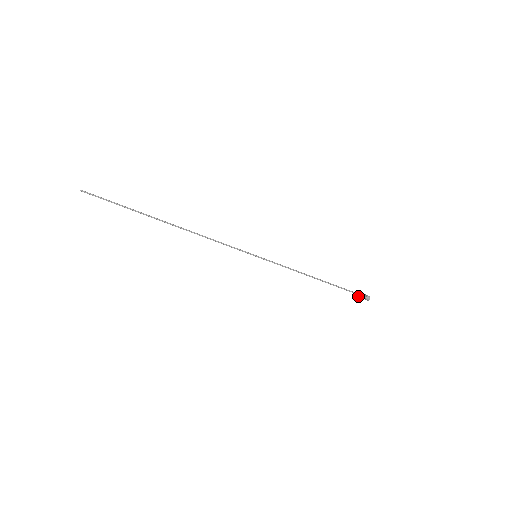
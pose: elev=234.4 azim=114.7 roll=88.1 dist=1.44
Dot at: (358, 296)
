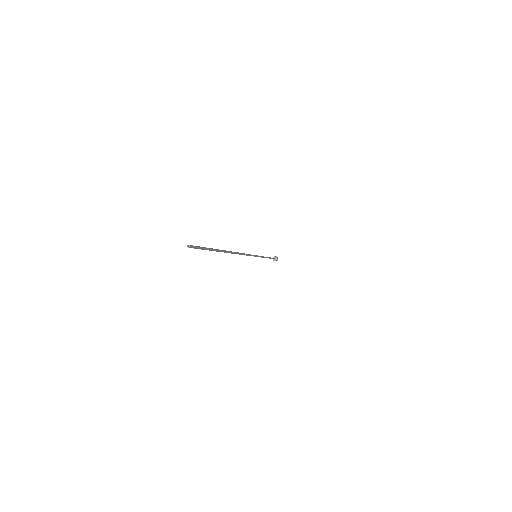
Dot at: occluded
